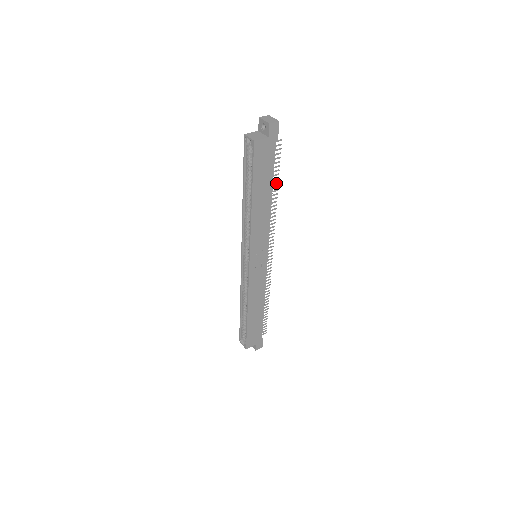
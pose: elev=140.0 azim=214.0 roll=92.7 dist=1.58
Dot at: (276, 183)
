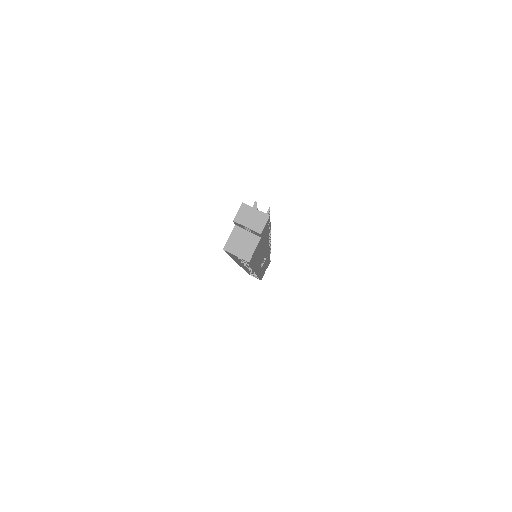
Dot at: (268, 225)
